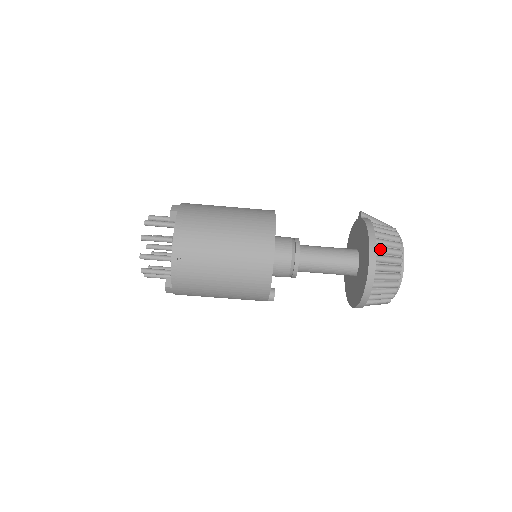
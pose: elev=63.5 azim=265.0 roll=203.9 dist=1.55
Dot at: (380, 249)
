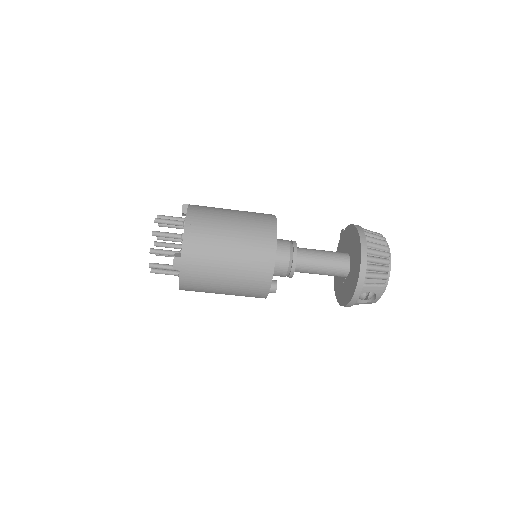
Dot at: (366, 232)
